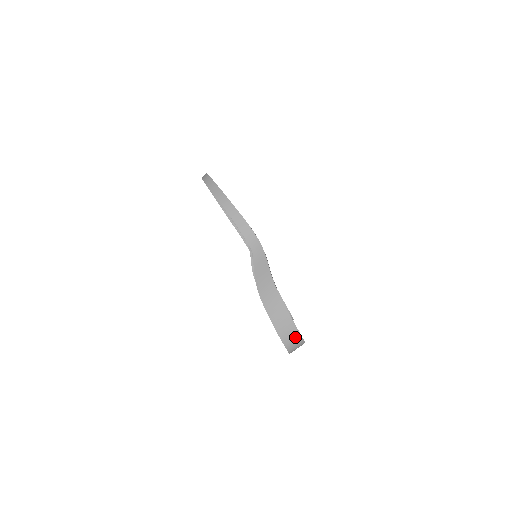
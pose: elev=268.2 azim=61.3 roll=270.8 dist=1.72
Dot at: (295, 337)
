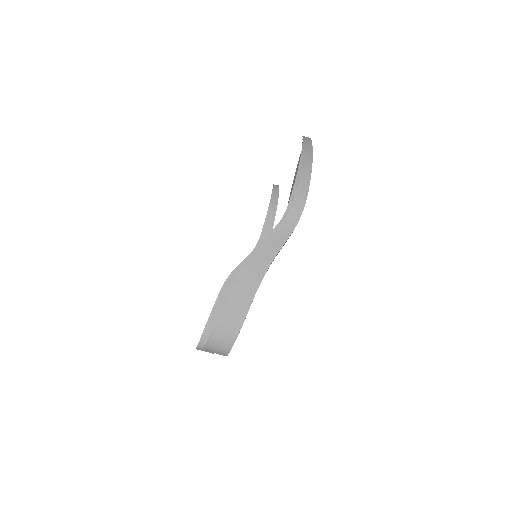
Dot at: (229, 335)
